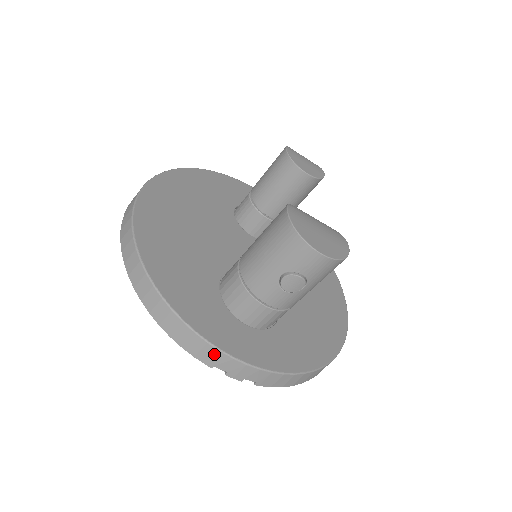
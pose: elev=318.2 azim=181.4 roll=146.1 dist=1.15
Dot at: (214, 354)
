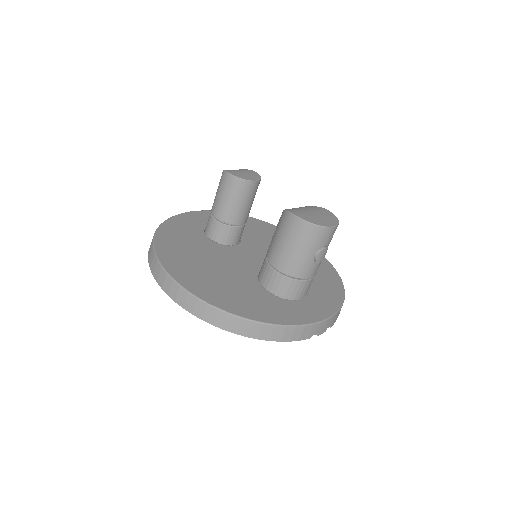
Dot at: (310, 329)
